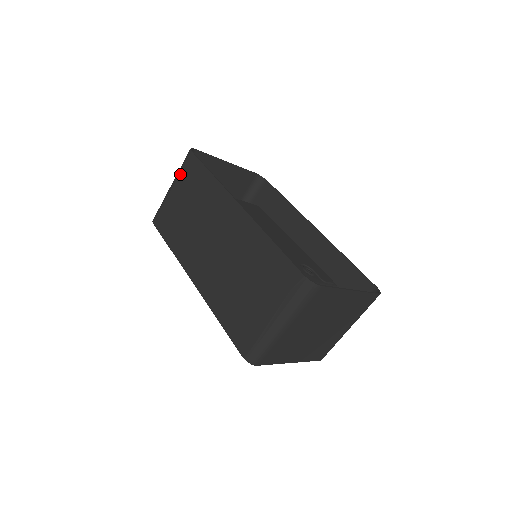
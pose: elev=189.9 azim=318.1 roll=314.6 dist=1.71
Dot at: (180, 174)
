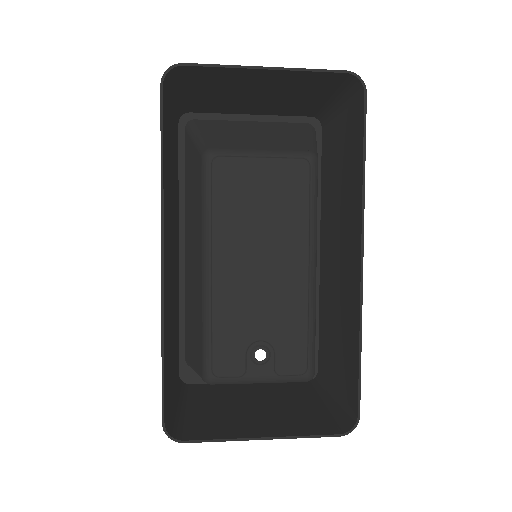
Dot at: occluded
